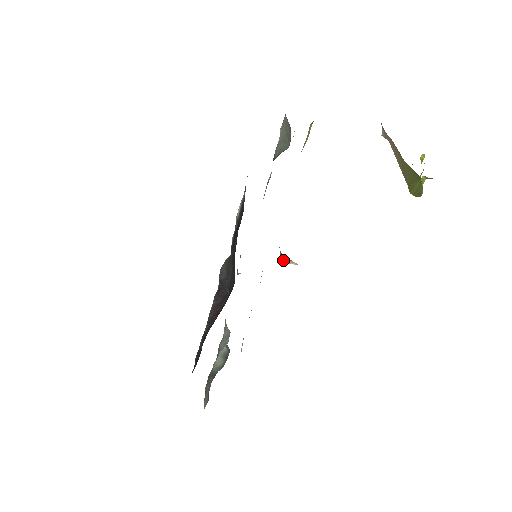
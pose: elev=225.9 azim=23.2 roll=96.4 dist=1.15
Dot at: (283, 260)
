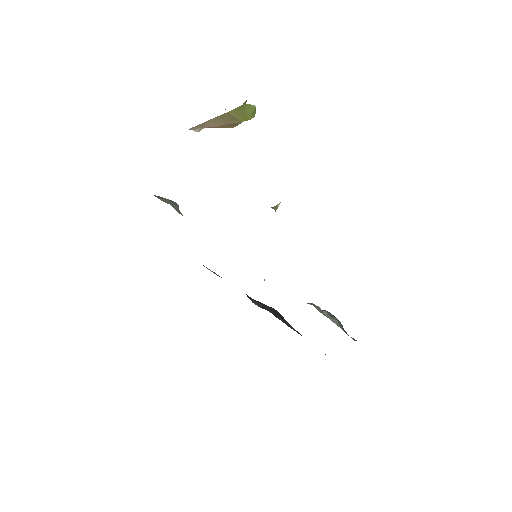
Dot at: (274, 209)
